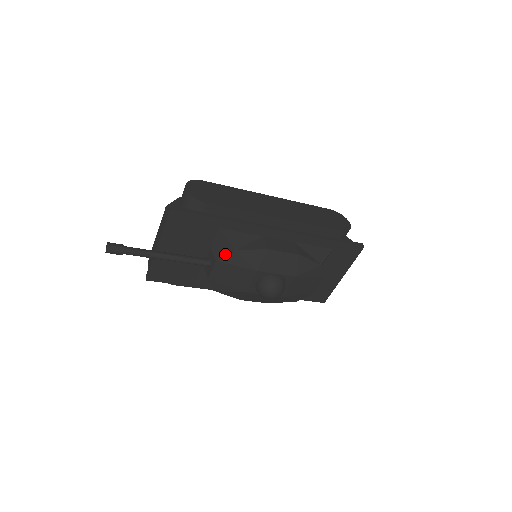
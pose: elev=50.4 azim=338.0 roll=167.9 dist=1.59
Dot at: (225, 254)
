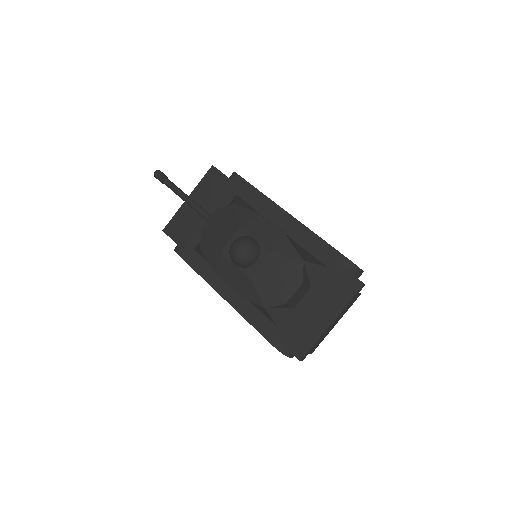
Dot at: (226, 206)
